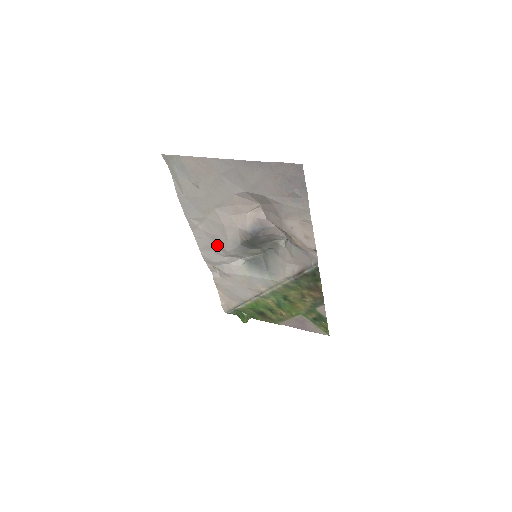
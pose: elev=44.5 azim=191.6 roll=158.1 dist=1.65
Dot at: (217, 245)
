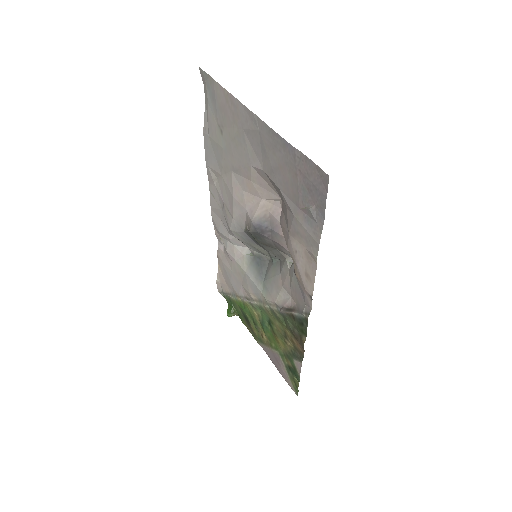
Dot at: (224, 216)
